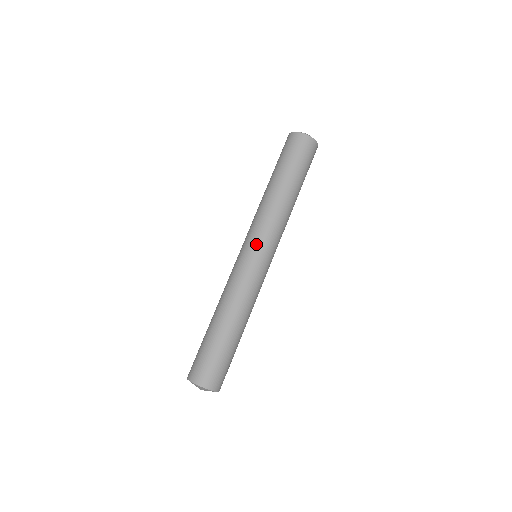
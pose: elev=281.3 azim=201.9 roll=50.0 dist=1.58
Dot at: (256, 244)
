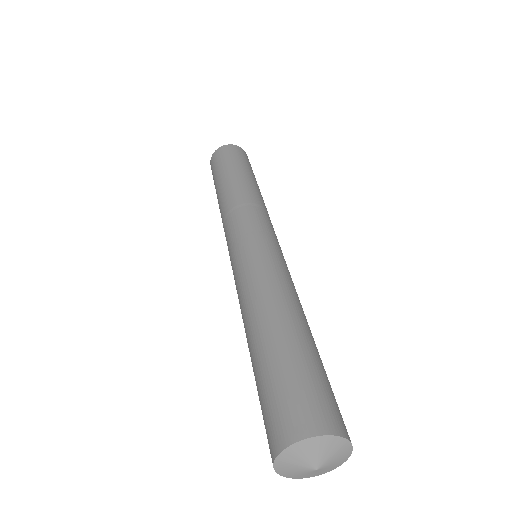
Dot at: (235, 236)
